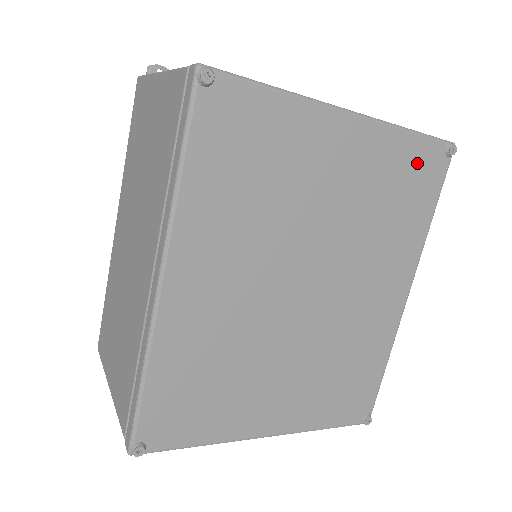
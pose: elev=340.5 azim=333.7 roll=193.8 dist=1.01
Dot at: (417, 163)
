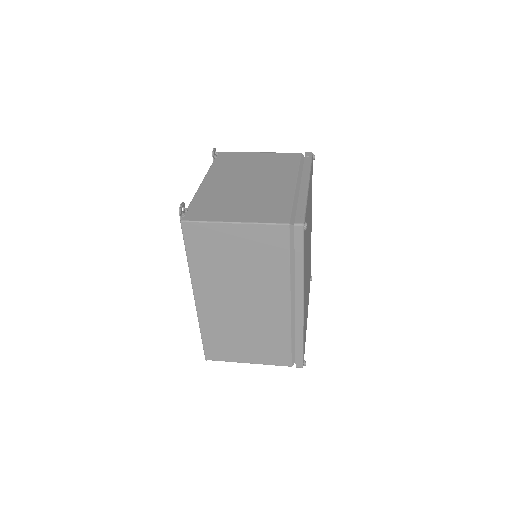
Dot at: (311, 175)
